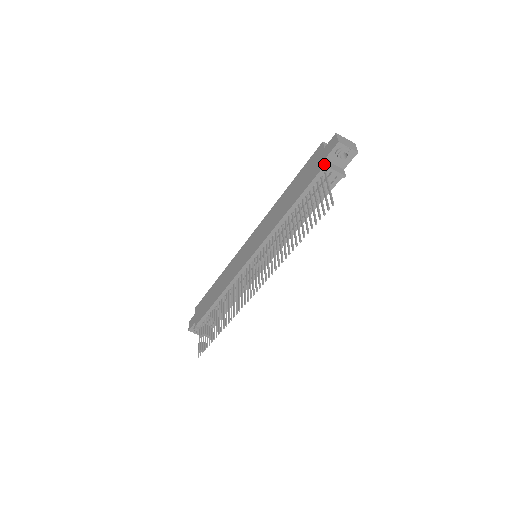
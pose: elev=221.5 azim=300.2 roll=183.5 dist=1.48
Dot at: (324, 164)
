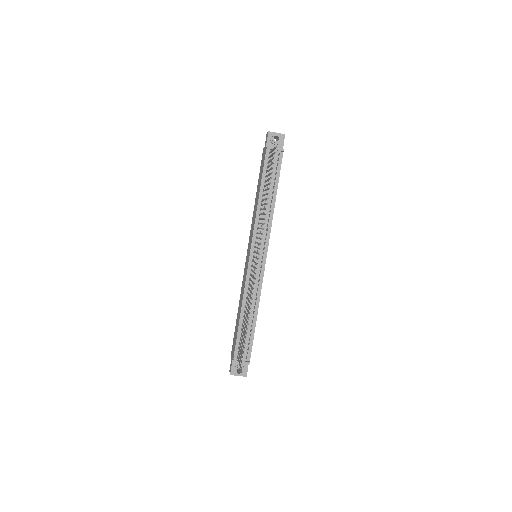
Dot at: (266, 148)
